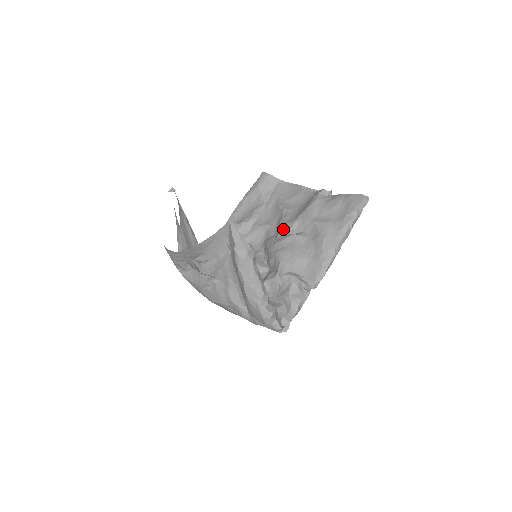
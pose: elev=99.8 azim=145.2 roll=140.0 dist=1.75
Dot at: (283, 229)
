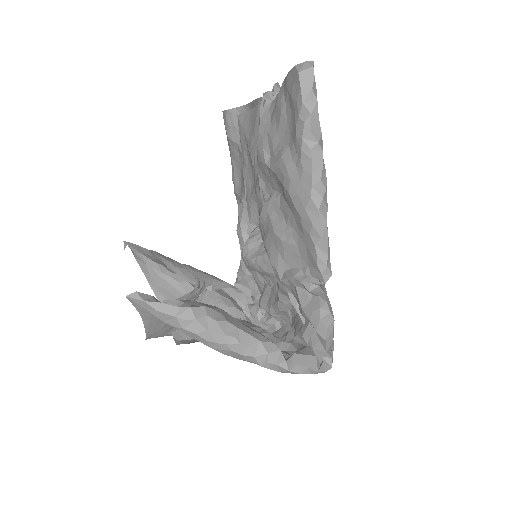
Dot at: (256, 199)
